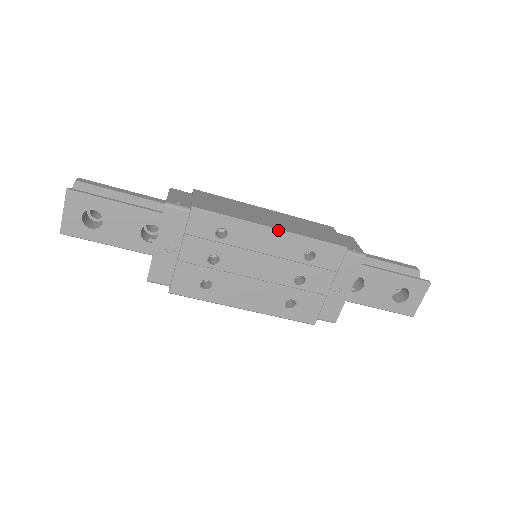
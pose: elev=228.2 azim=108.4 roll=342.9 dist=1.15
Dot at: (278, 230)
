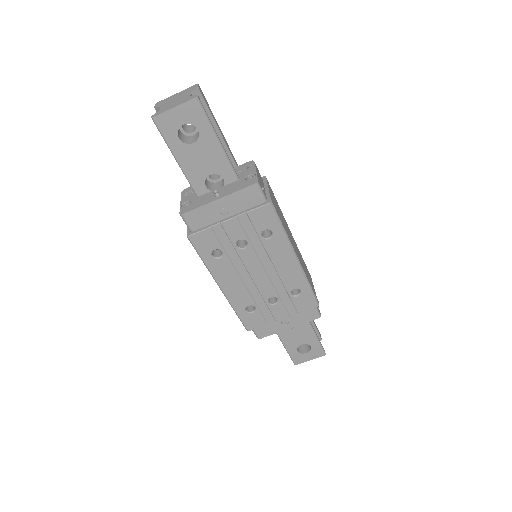
Dot at: (299, 262)
